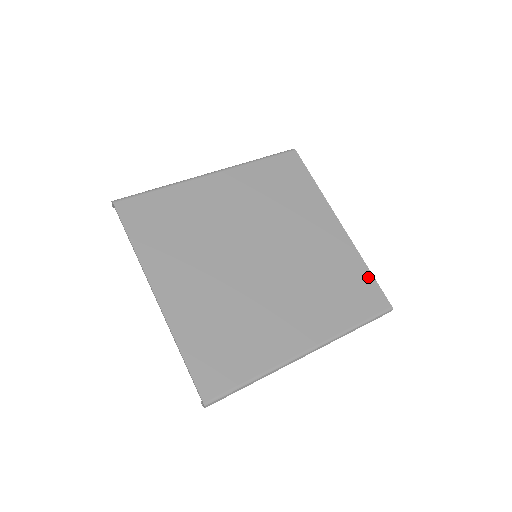
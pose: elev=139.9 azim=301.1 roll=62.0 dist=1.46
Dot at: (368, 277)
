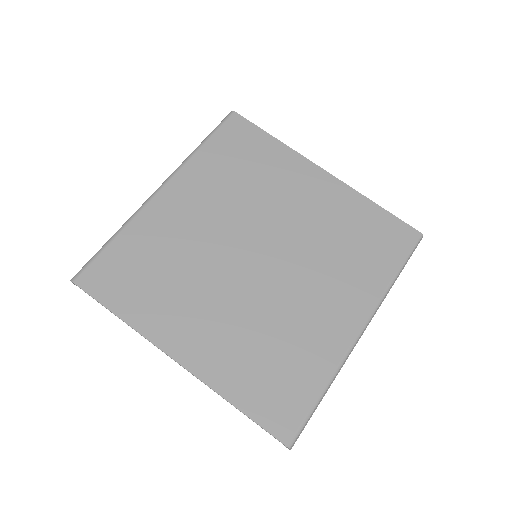
Dot at: (381, 214)
